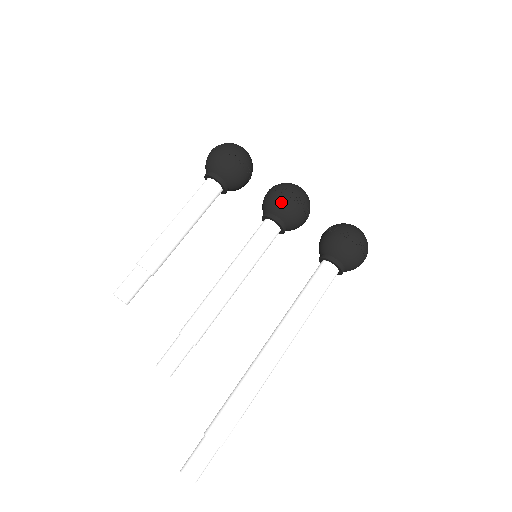
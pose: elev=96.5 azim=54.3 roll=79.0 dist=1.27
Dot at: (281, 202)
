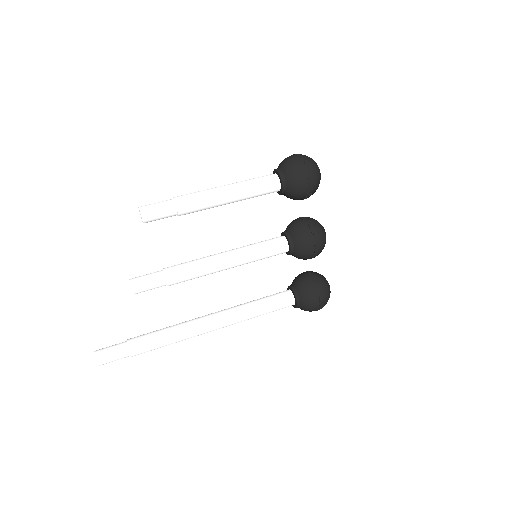
Dot at: (306, 242)
